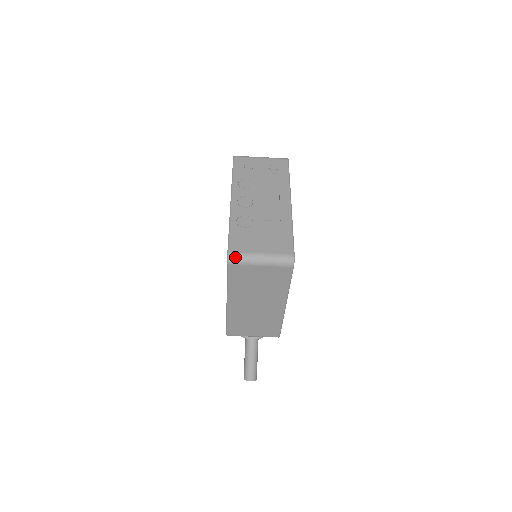
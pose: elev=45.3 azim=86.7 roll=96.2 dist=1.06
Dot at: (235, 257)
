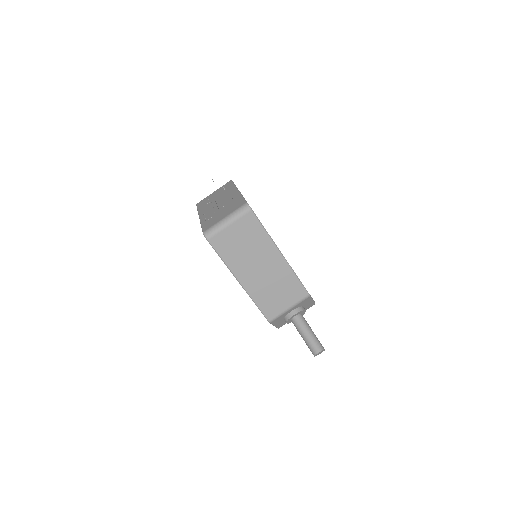
Dot at: (209, 231)
